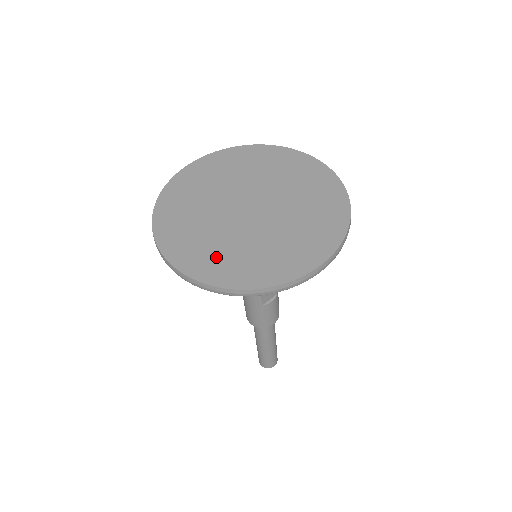
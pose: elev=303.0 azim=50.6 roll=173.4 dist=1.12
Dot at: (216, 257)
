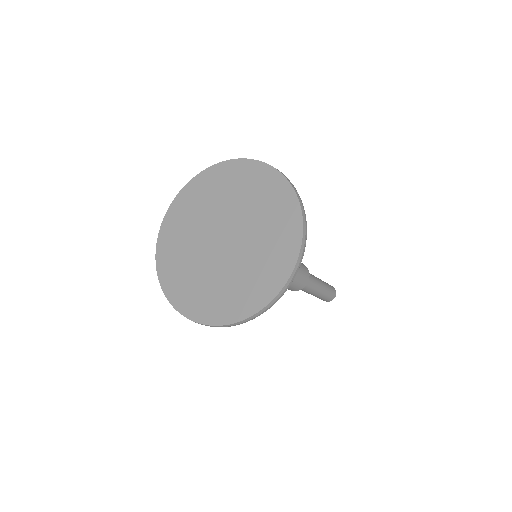
Dot at: (248, 287)
